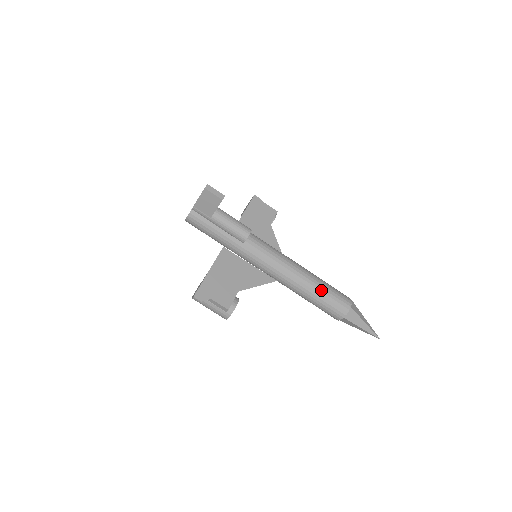
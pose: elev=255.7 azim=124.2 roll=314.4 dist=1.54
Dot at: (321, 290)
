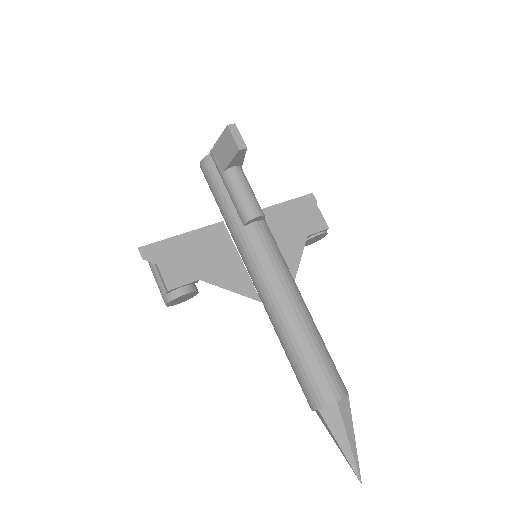
Dot at: (308, 349)
